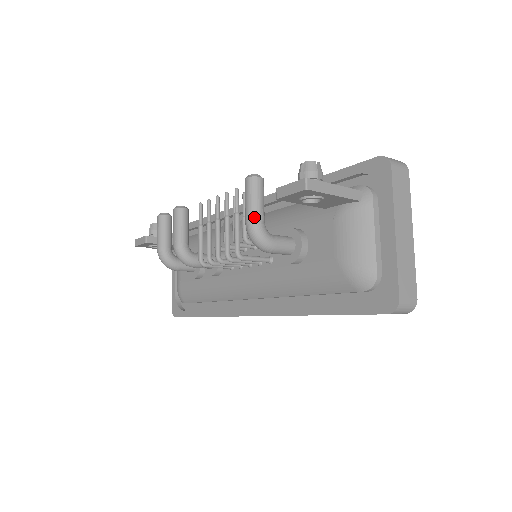
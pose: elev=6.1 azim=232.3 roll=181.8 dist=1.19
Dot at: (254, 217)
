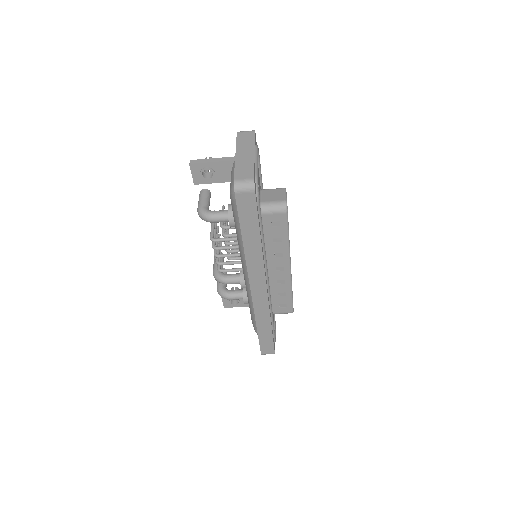
Dot at: (199, 205)
